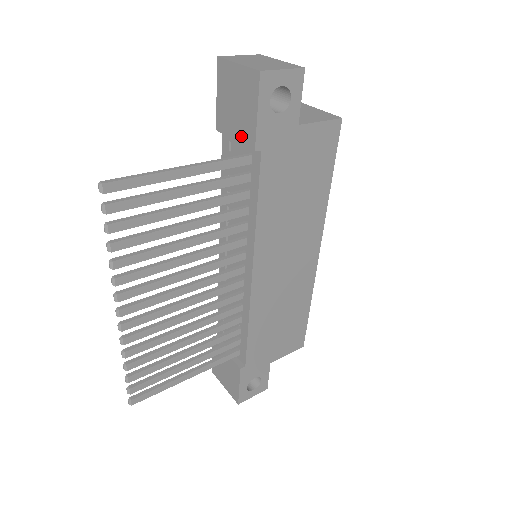
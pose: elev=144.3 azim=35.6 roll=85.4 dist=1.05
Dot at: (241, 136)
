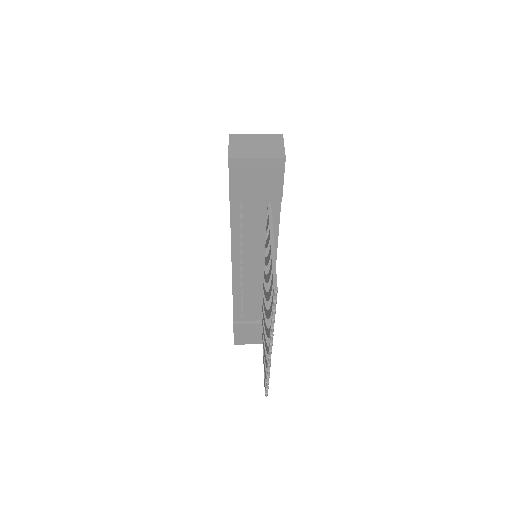
Dot at: (265, 198)
